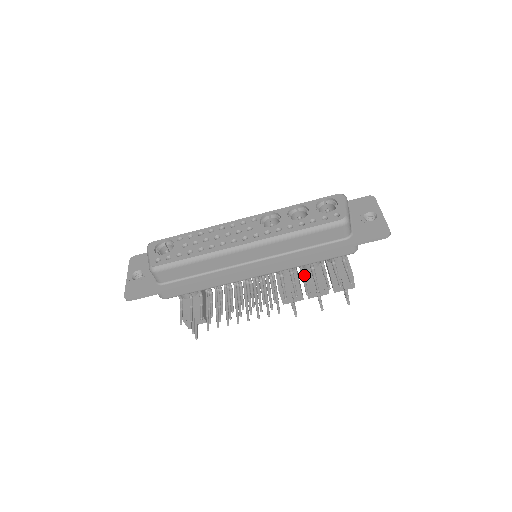
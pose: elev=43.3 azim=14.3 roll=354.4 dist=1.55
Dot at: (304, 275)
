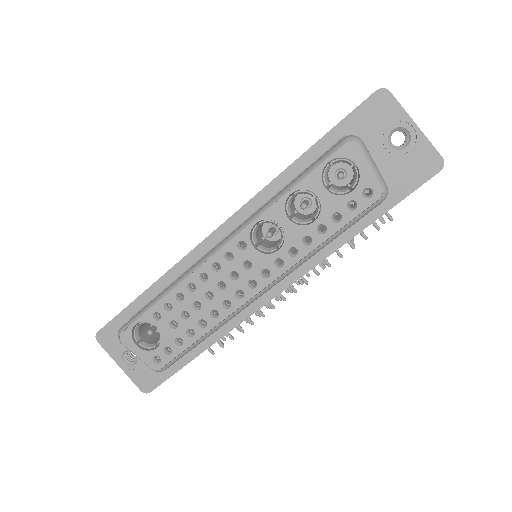
Dot at: occluded
